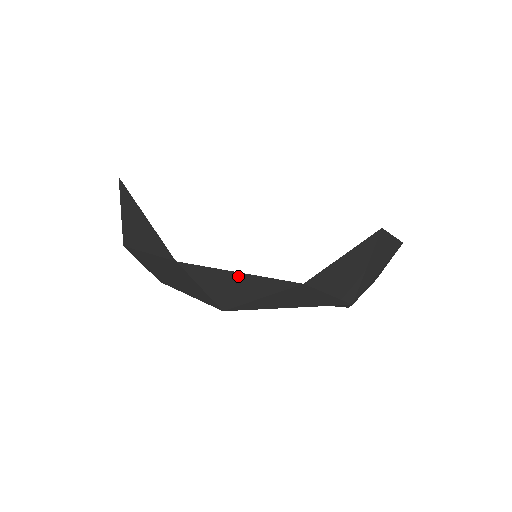
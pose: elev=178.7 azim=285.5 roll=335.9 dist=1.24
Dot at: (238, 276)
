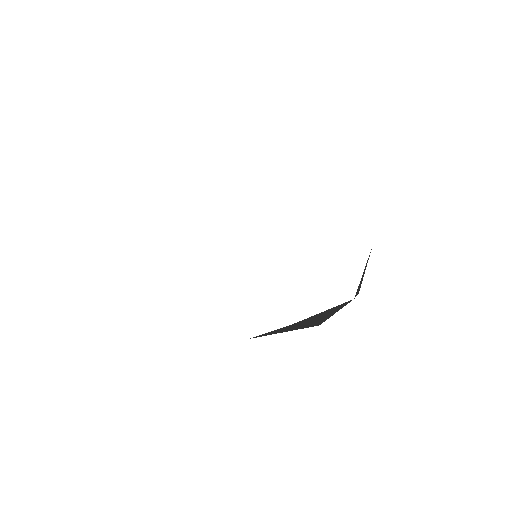
Dot at: occluded
